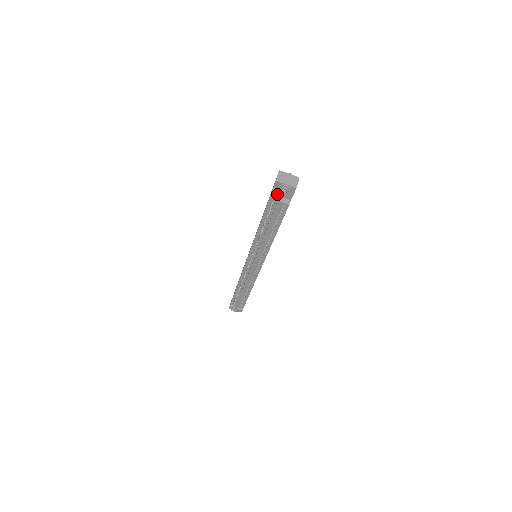
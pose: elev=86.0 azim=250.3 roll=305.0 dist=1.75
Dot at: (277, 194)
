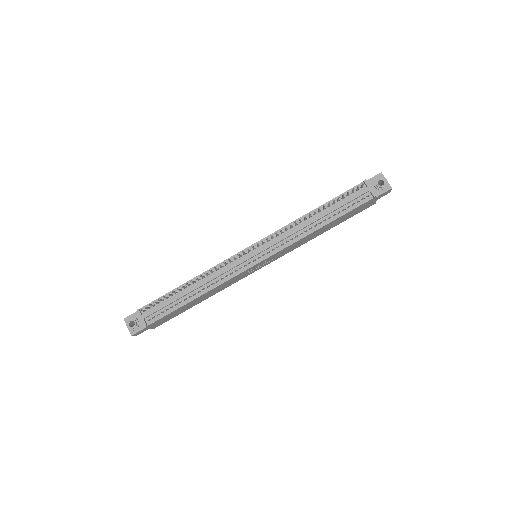
Dot at: occluded
